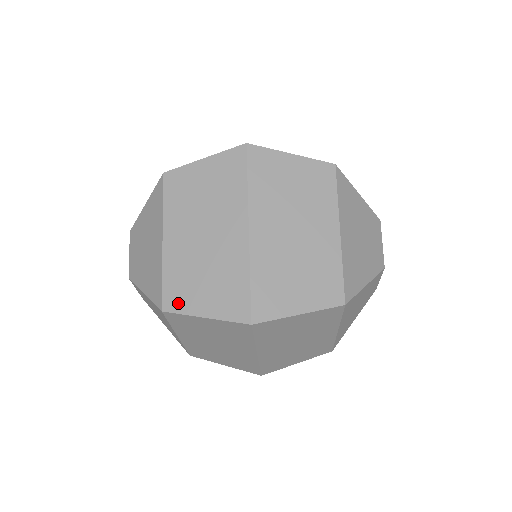
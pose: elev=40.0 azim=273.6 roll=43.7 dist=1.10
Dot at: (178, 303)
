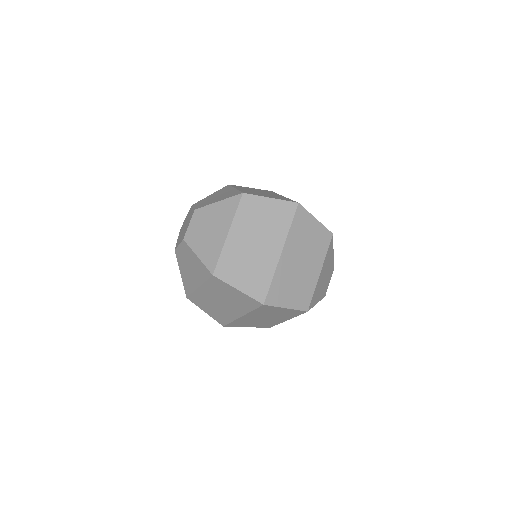
Dot at: (253, 194)
